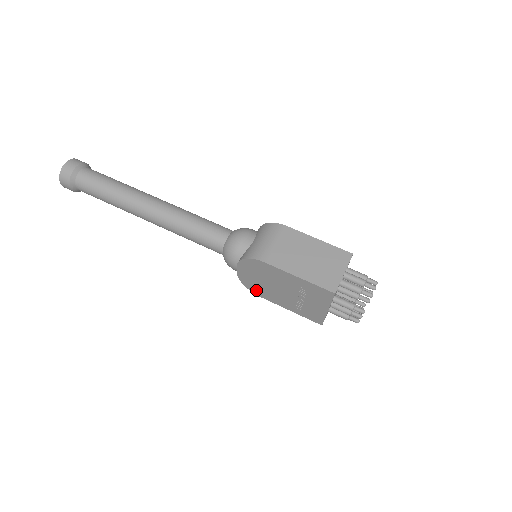
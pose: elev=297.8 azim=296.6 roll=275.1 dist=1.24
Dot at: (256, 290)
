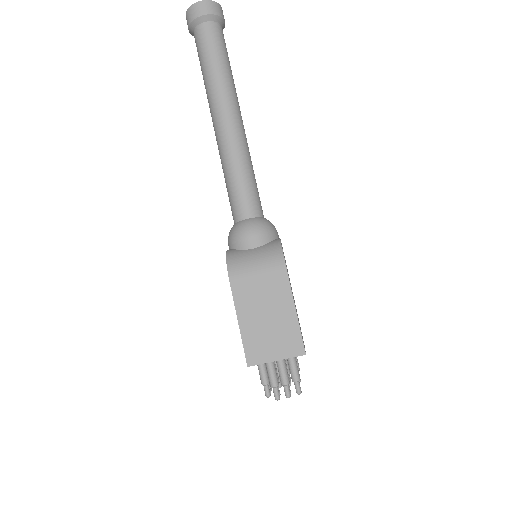
Dot at: occluded
